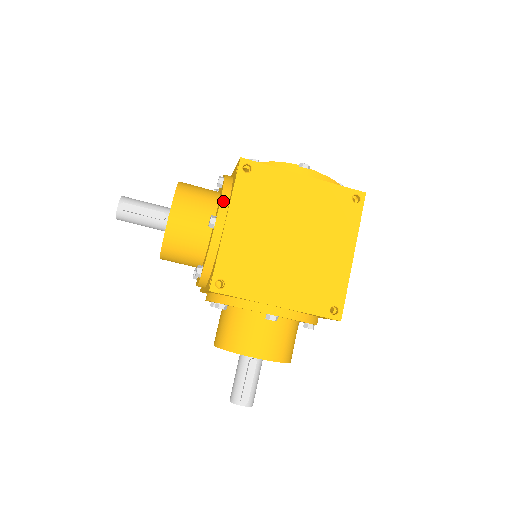
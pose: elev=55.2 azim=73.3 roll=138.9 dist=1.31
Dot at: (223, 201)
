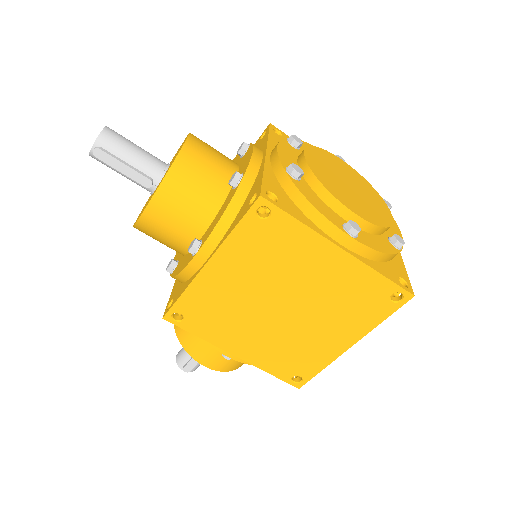
Dot at: (216, 232)
